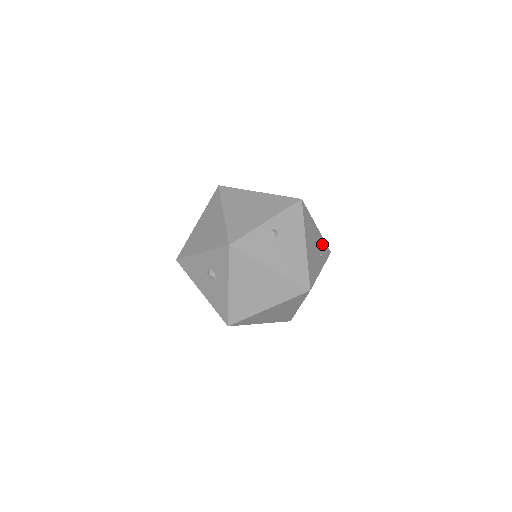
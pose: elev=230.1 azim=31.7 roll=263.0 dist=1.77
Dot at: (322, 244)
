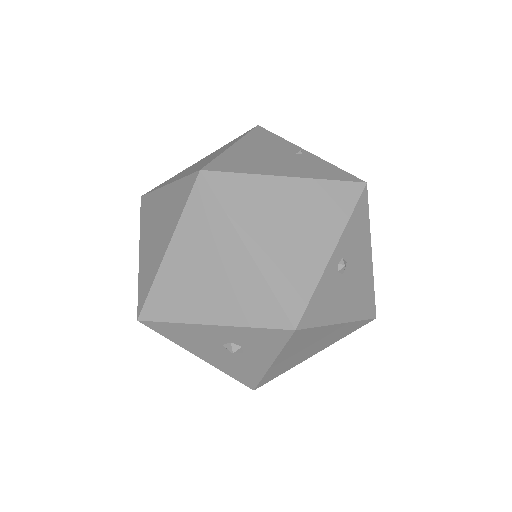
Dot at: occluded
